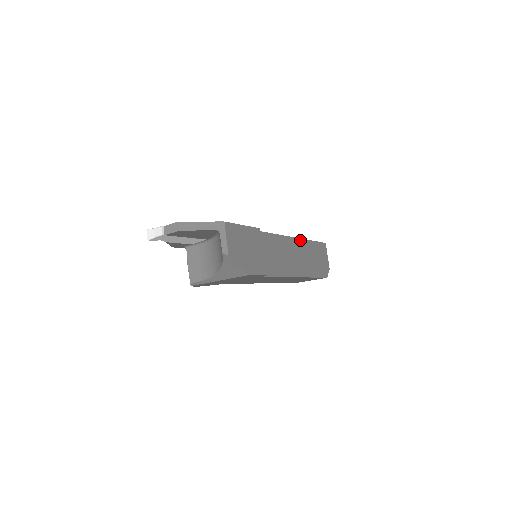
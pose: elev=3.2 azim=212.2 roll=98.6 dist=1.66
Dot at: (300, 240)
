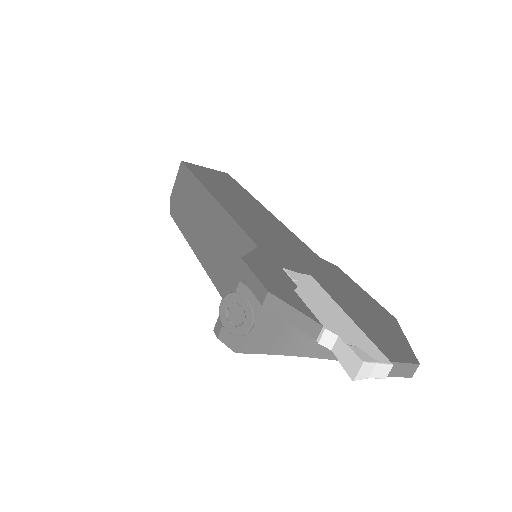
Dot at: occluded
